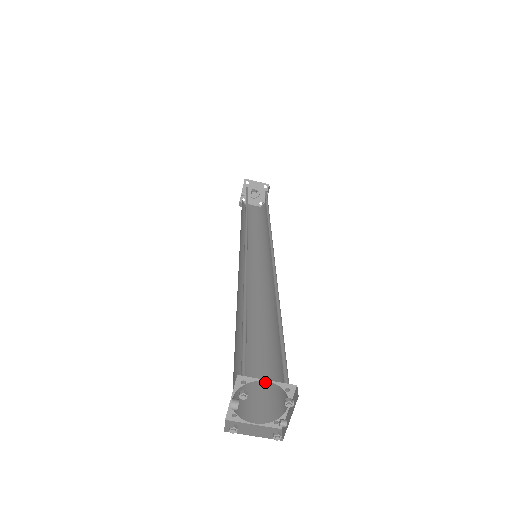
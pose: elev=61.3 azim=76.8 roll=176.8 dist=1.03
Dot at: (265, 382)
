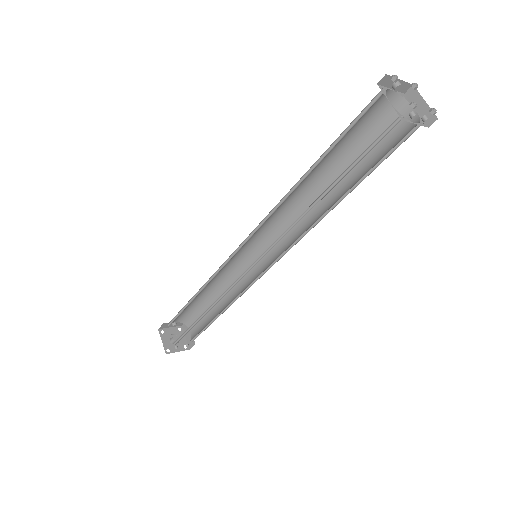
Dot at: occluded
